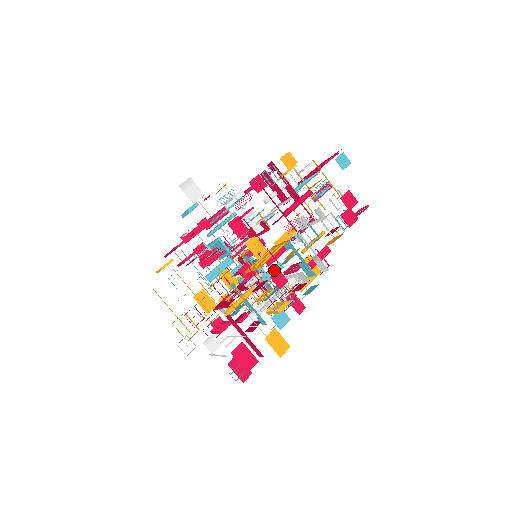
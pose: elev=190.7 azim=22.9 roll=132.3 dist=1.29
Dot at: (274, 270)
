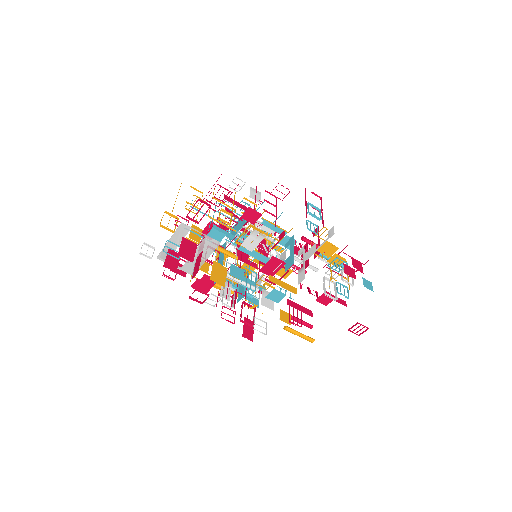
Dot at: occluded
